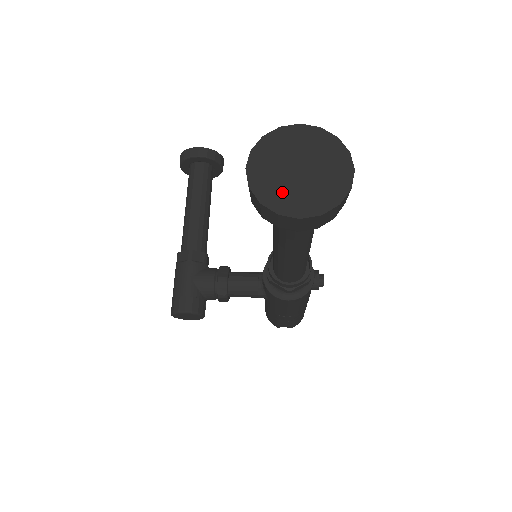
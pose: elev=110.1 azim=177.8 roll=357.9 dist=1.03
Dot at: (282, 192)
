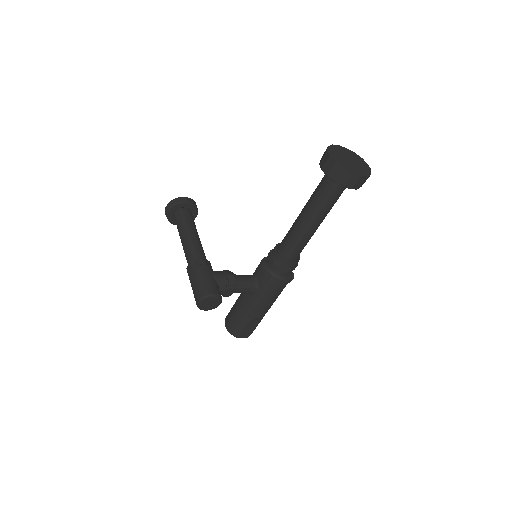
Dot at: (349, 166)
